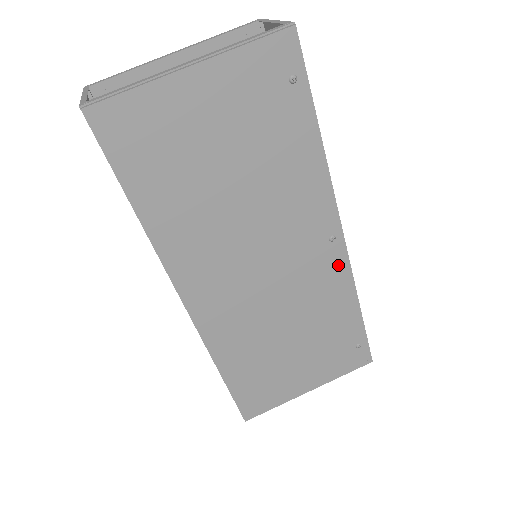
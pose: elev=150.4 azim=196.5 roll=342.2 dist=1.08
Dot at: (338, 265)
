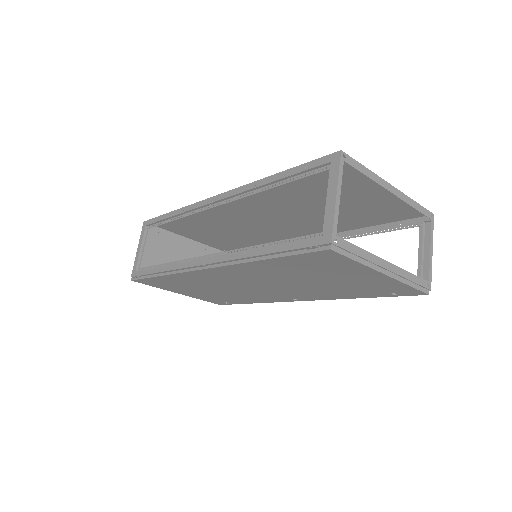
Dot at: (278, 300)
